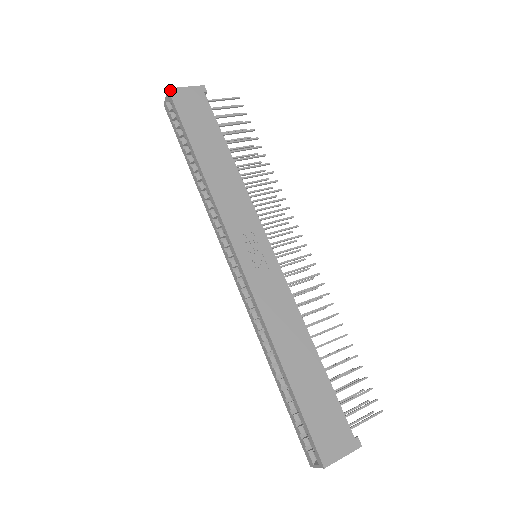
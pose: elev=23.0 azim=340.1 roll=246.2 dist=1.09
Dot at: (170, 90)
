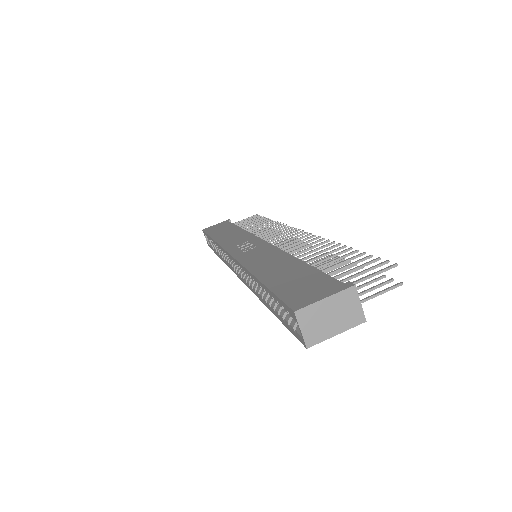
Dot at: (204, 229)
